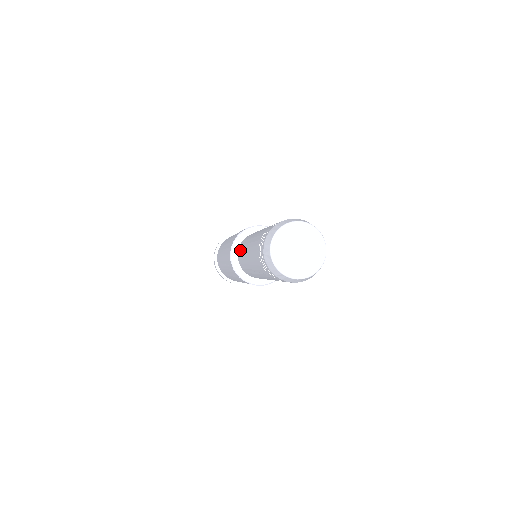
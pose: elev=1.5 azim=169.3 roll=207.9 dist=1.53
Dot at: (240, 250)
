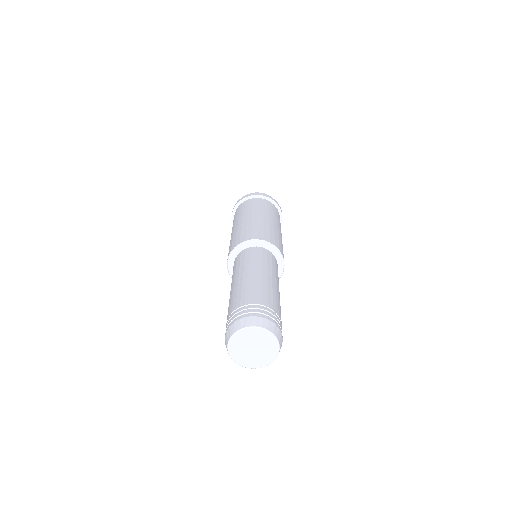
Dot at: occluded
